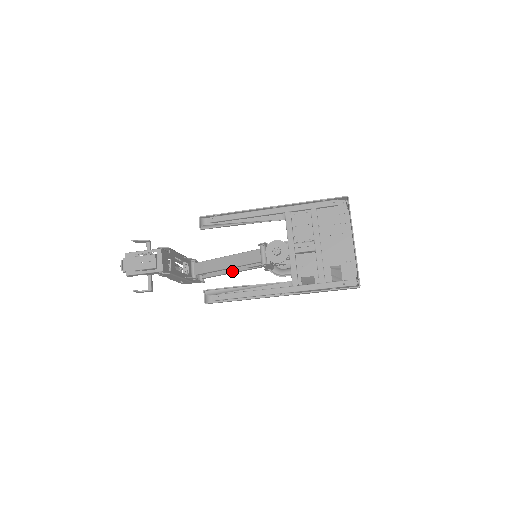
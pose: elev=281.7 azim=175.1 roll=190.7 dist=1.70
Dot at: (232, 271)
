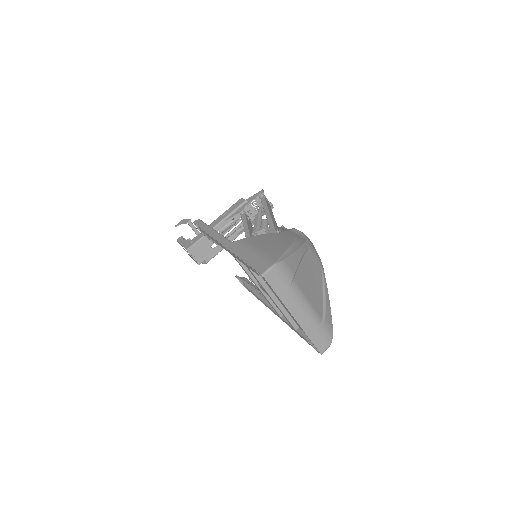
Dot at: occluded
